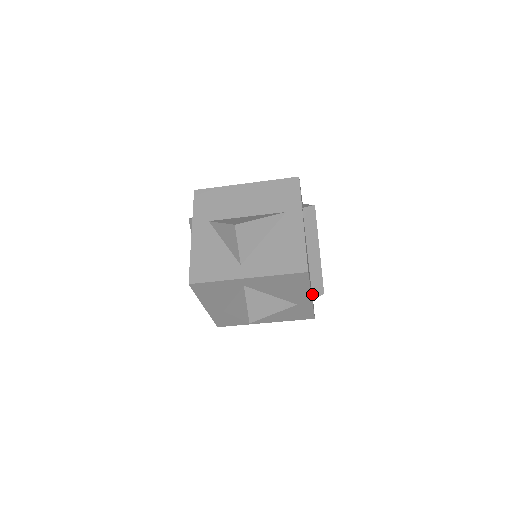
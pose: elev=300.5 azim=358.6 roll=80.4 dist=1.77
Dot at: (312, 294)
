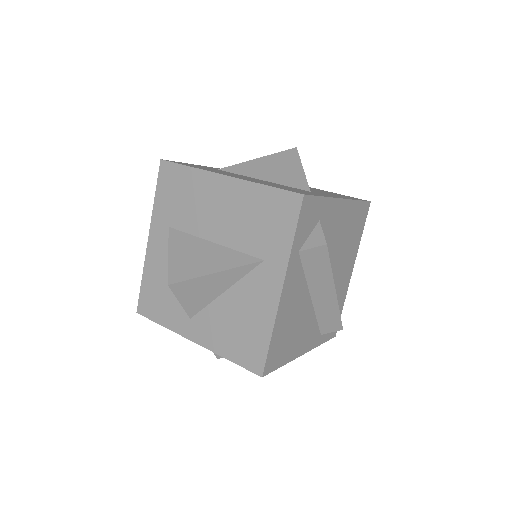
Dot at: (320, 331)
